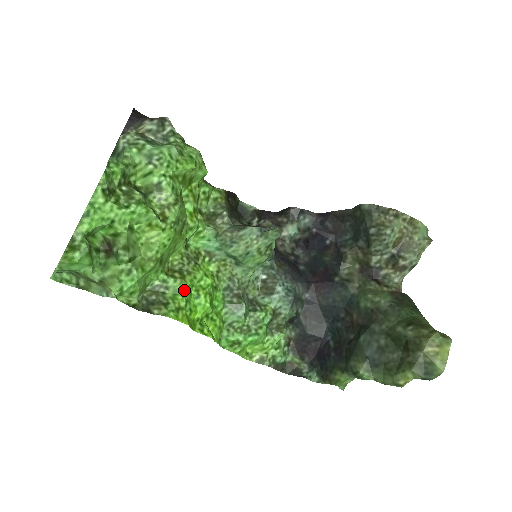
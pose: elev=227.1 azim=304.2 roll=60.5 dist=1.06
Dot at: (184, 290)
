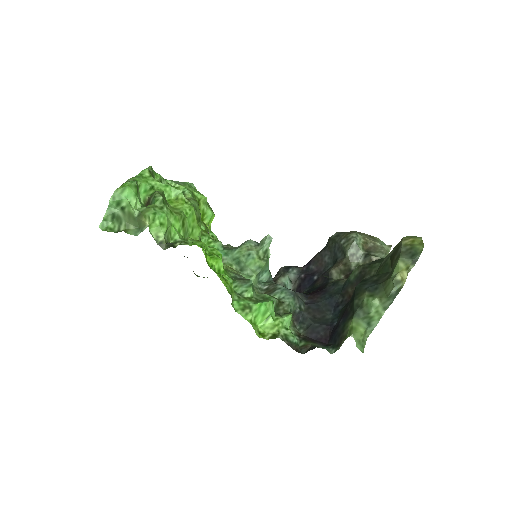
Dot at: (200, 243)
